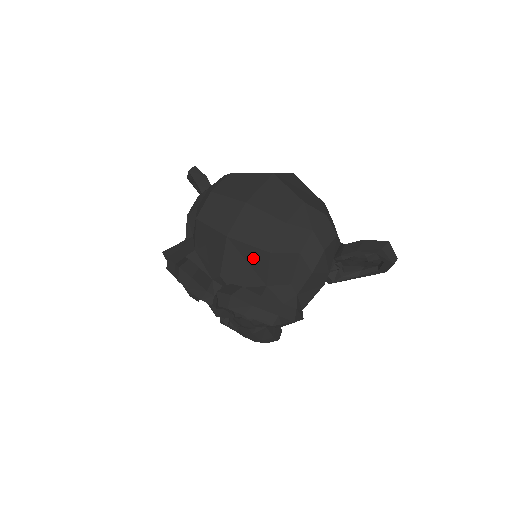
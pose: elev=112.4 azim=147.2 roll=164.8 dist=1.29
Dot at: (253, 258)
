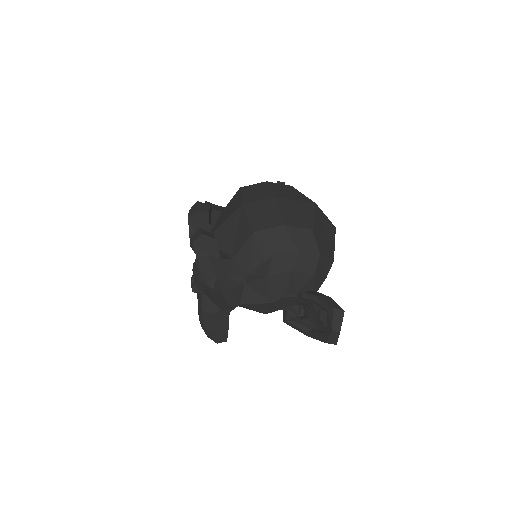
Dot at: (242, 231)
